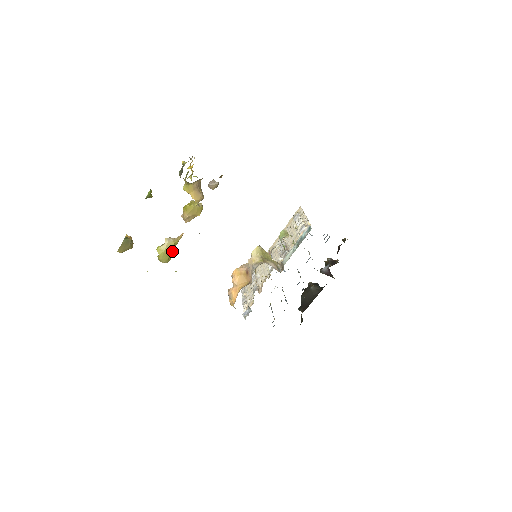
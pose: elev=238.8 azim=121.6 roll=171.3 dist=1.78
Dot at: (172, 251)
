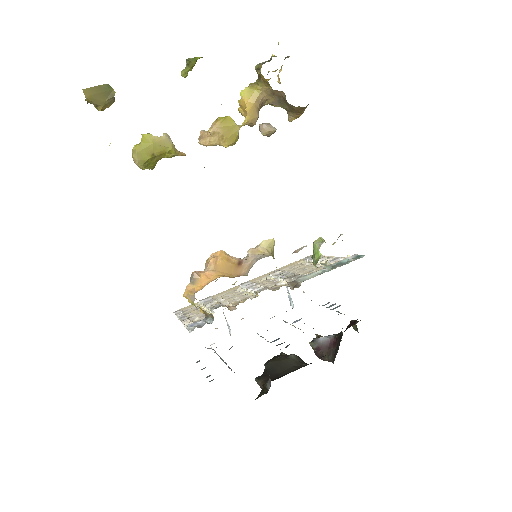
Dot at: (158, 157)
